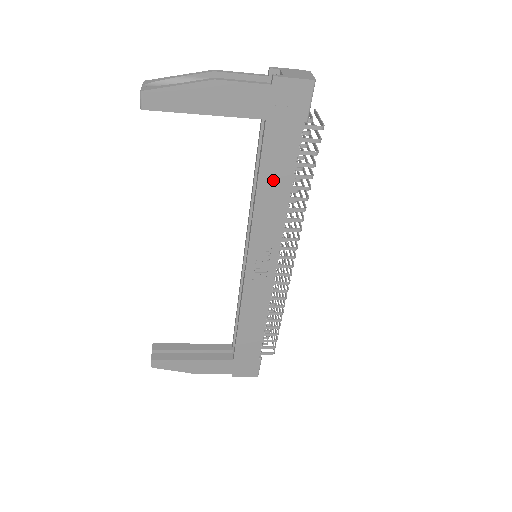
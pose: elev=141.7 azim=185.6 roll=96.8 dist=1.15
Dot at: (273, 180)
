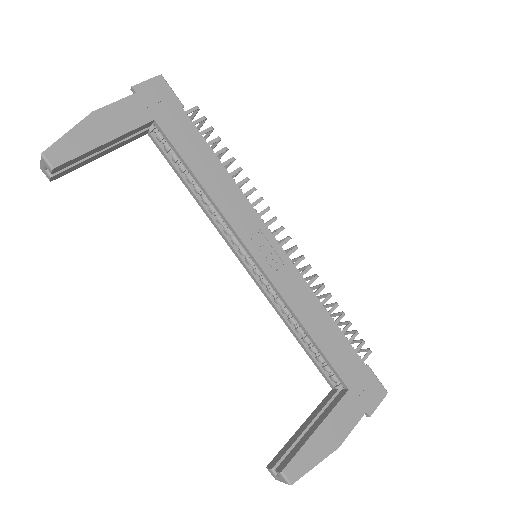
Dot at: (202, 164)
